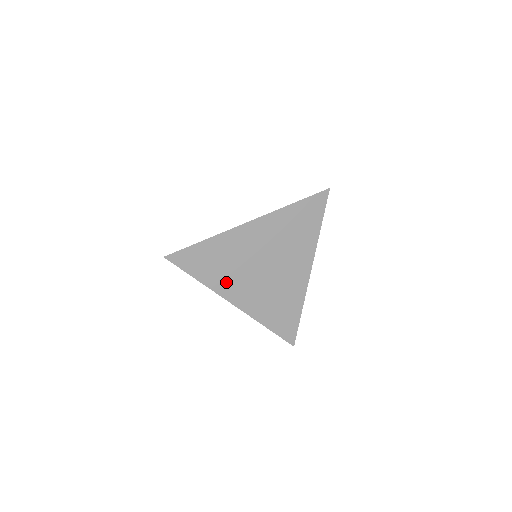
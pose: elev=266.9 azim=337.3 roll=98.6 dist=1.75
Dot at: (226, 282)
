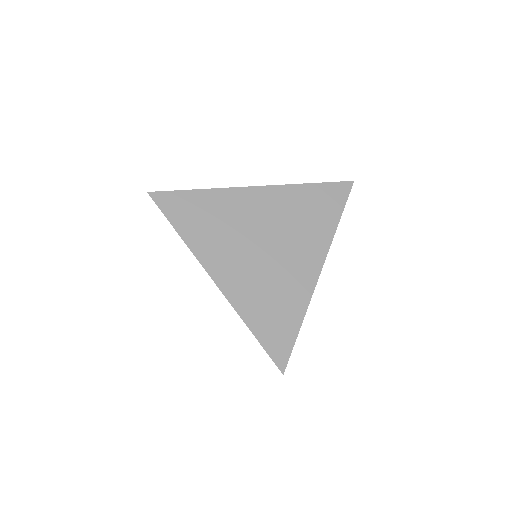
Dot at: (212, 248)
